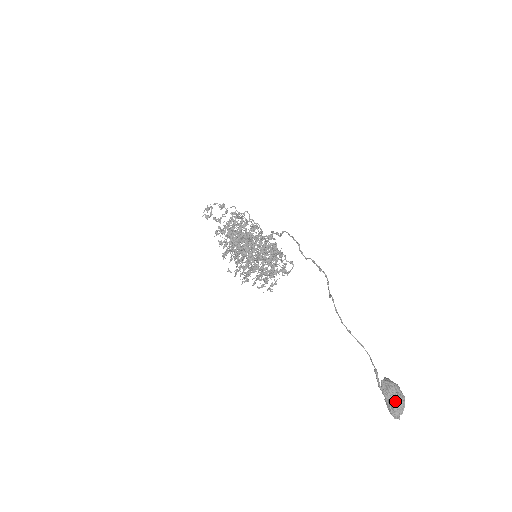
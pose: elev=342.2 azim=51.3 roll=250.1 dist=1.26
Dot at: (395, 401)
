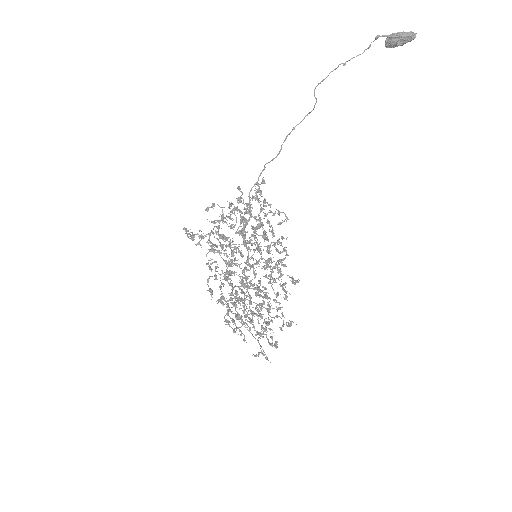
Dot at: (402, 32)
